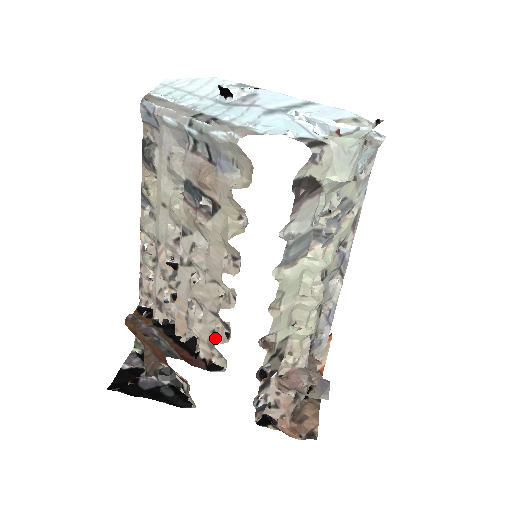
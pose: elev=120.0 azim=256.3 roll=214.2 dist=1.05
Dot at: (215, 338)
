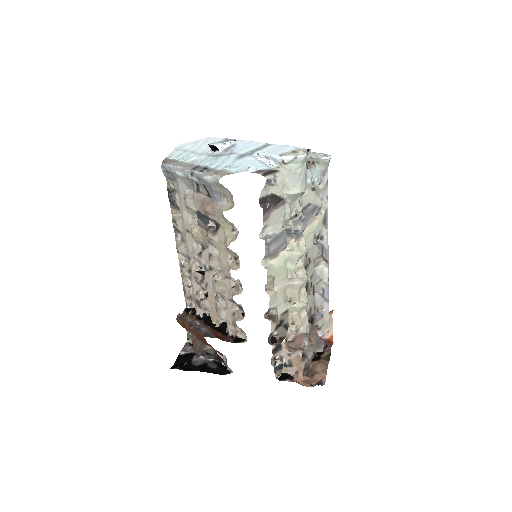
Dot at: (235, 318)
